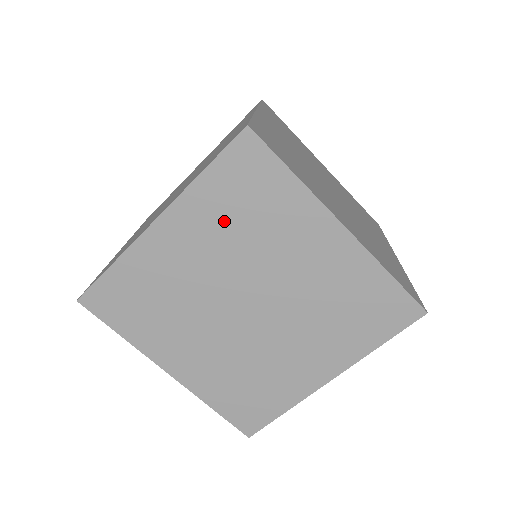
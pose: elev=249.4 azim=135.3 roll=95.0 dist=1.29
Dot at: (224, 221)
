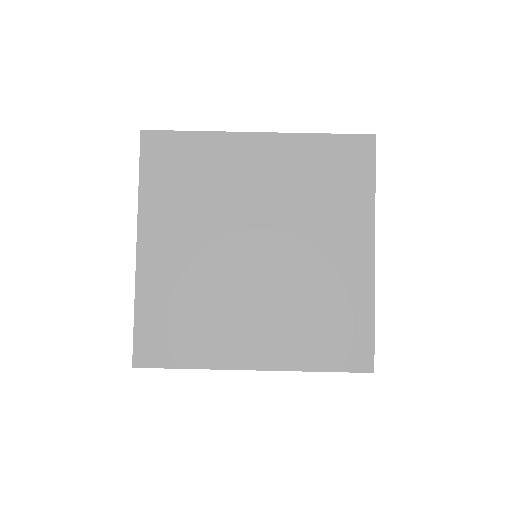
Dot at: (181, 202)
